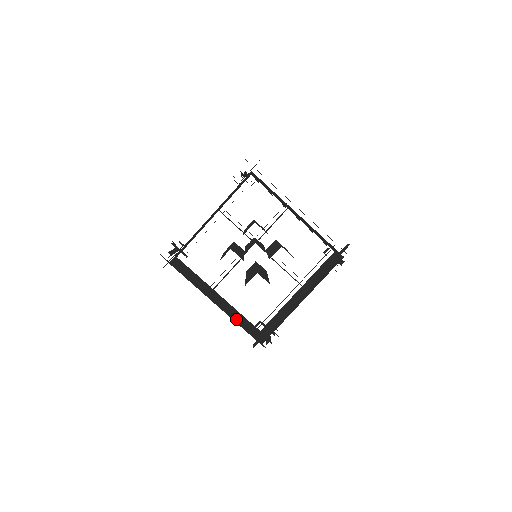
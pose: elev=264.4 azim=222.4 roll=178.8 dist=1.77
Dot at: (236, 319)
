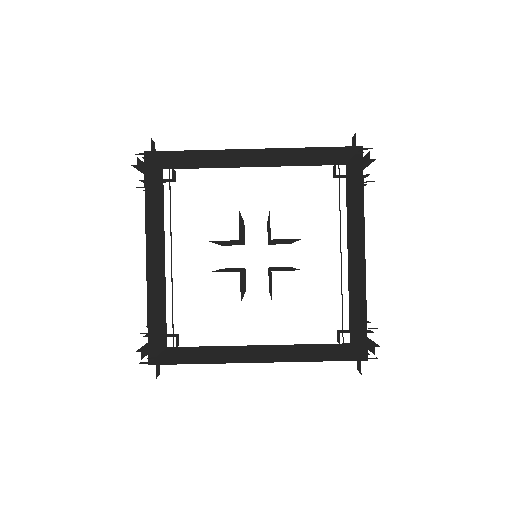
Dot at: (303, 357)
